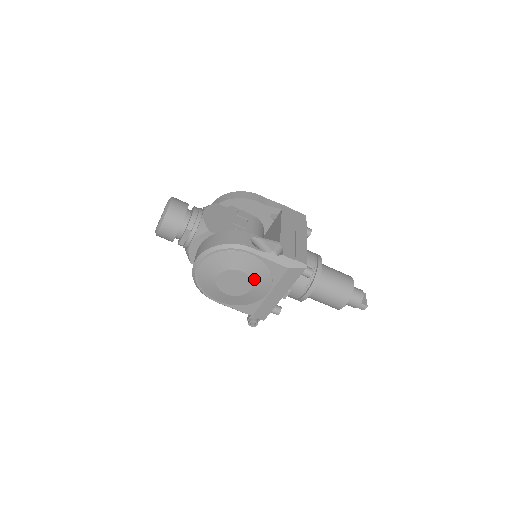
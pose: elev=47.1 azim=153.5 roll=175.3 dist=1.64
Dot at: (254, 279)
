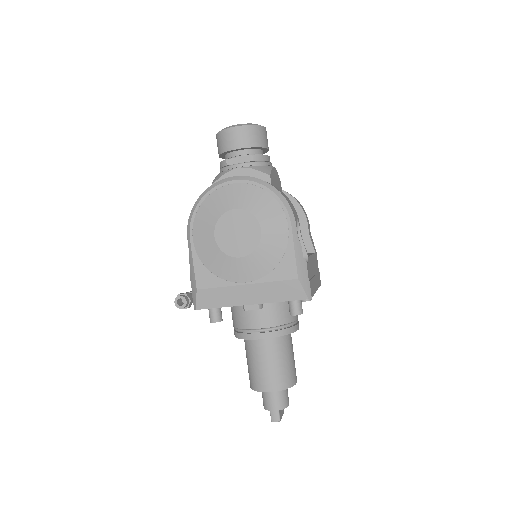
Dot at: (259, 251)
